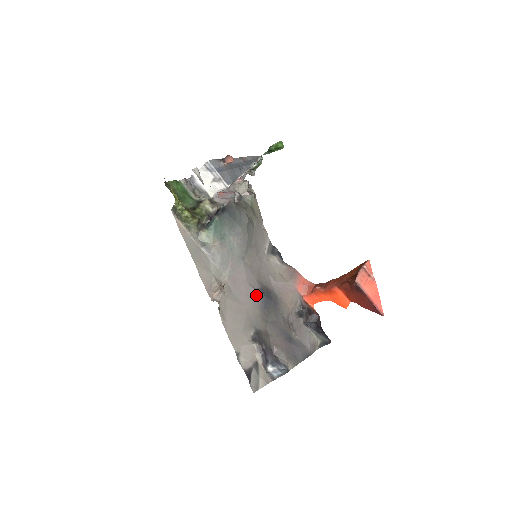
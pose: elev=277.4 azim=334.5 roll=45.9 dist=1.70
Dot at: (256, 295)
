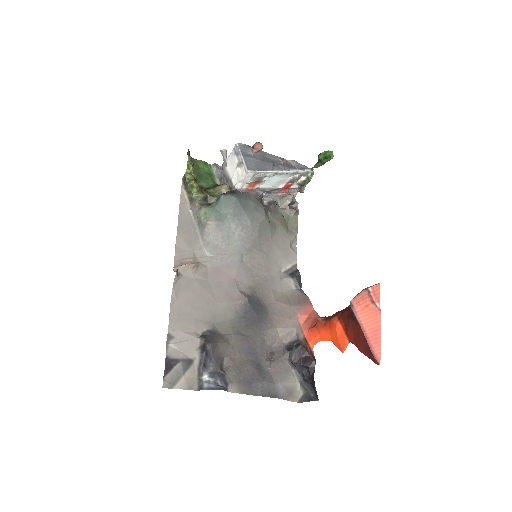
Dot at: (238, 297)
